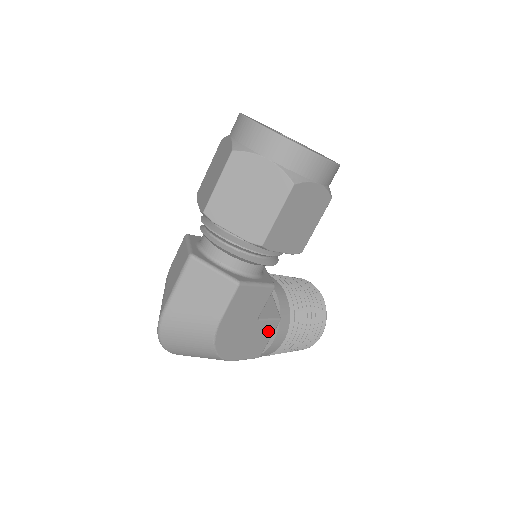
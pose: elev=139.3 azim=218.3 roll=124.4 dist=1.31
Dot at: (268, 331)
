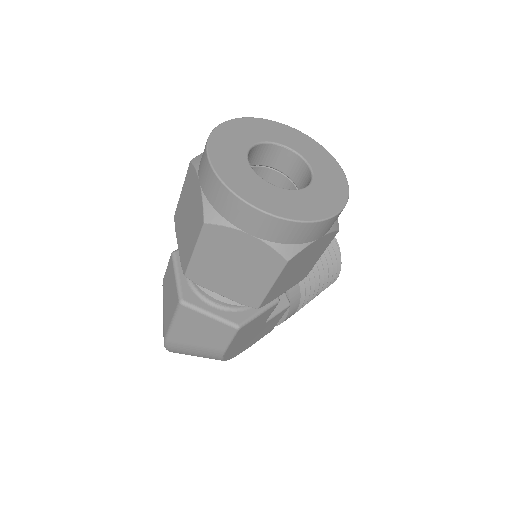
Dot at: (278, 318)
